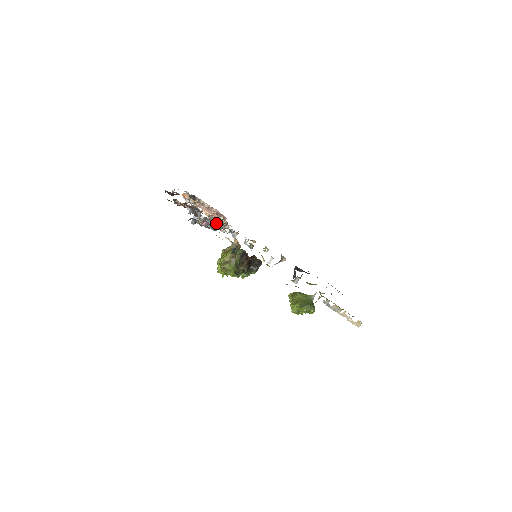
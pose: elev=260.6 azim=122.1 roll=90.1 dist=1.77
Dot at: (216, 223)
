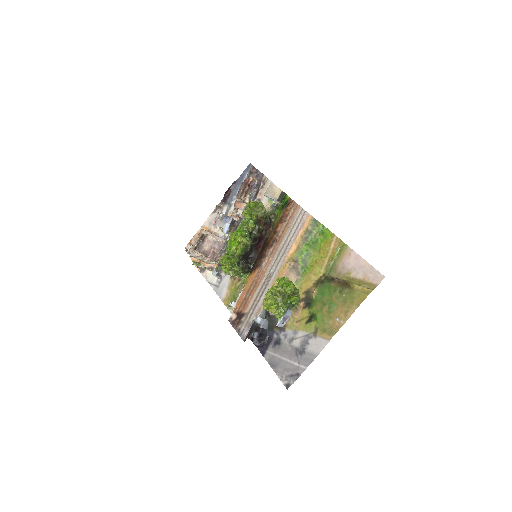
Dot at: occluded
